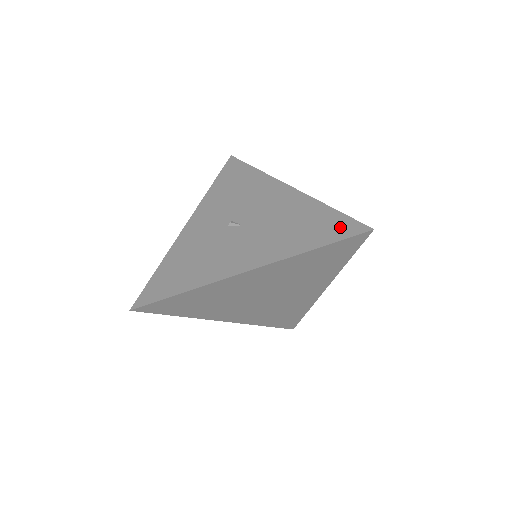
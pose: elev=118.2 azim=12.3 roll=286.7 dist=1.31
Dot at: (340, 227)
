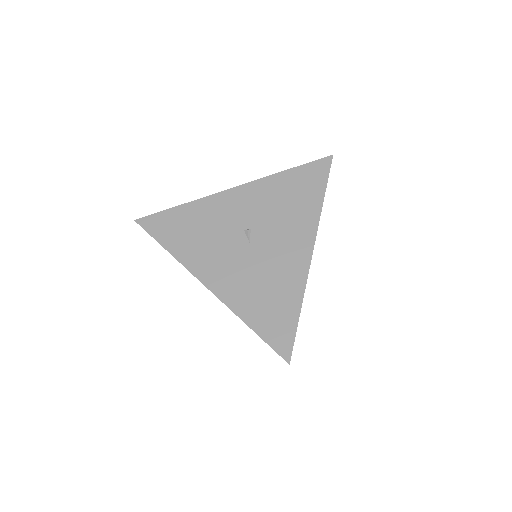
Dot at: (281, 334)
